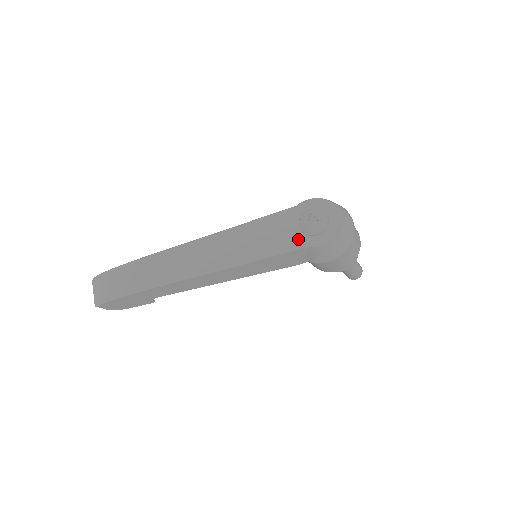
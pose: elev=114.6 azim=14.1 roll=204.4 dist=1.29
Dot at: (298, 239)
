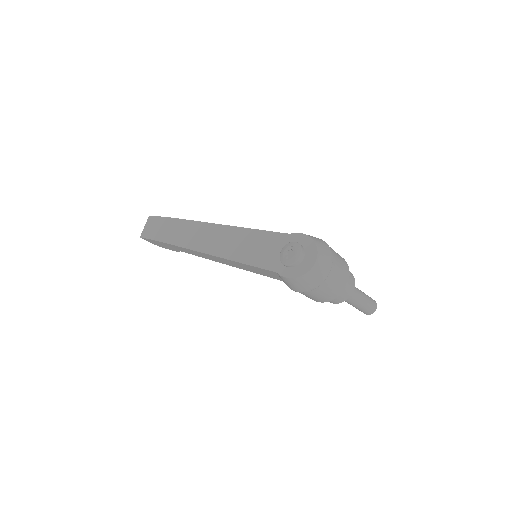
Dot at: (273, 261)
